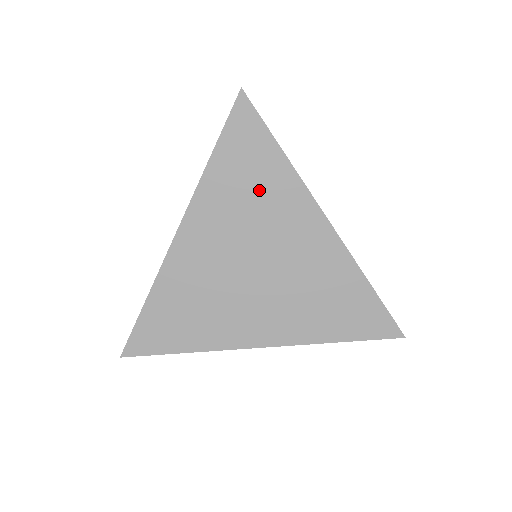
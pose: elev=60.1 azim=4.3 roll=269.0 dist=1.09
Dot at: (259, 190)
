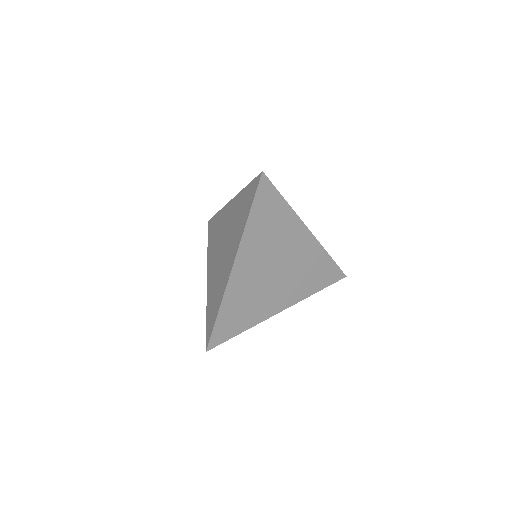
Dot at: (275, 228)
